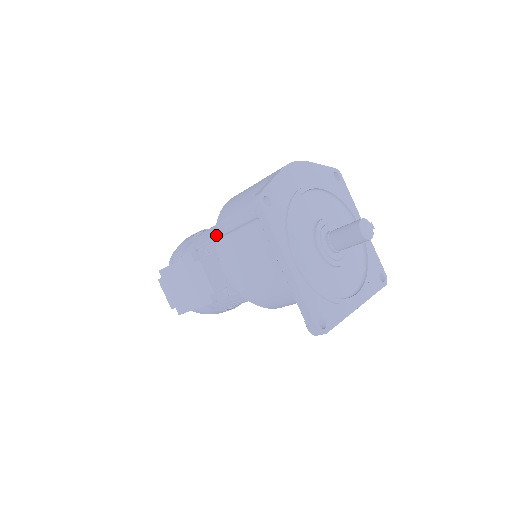
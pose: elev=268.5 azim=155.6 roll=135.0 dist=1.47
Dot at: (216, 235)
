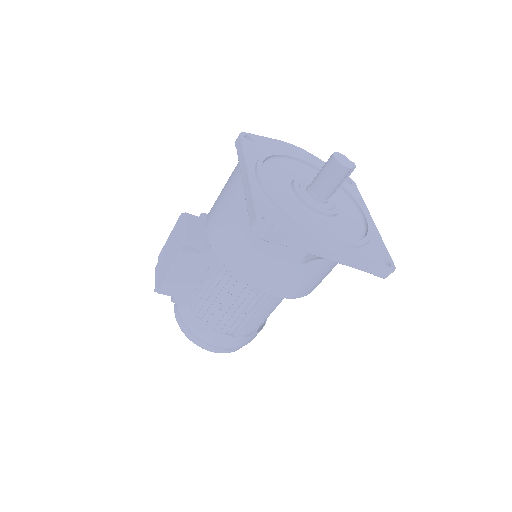
Dot at: occluded
